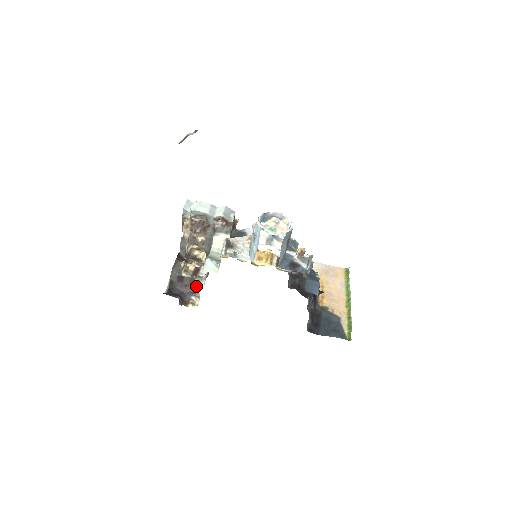
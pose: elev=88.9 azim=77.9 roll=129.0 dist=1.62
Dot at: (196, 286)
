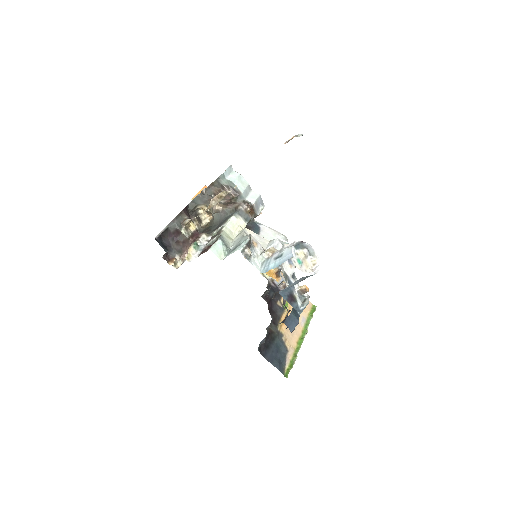
Dot at: (190, 252)
